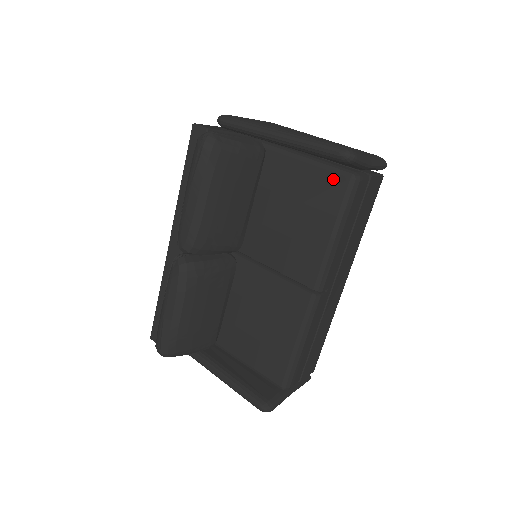
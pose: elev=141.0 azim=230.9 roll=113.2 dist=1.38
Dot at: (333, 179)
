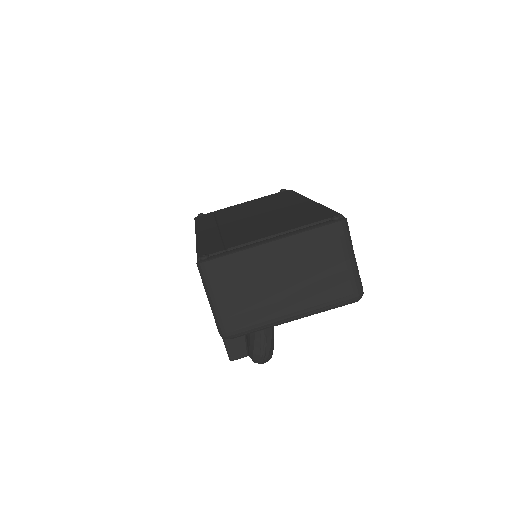
Dot at: occluded
